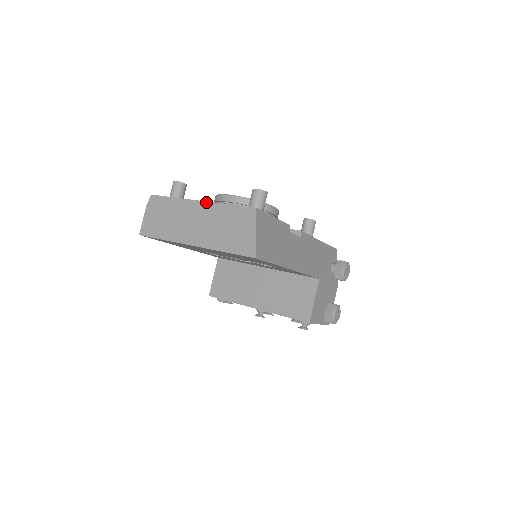
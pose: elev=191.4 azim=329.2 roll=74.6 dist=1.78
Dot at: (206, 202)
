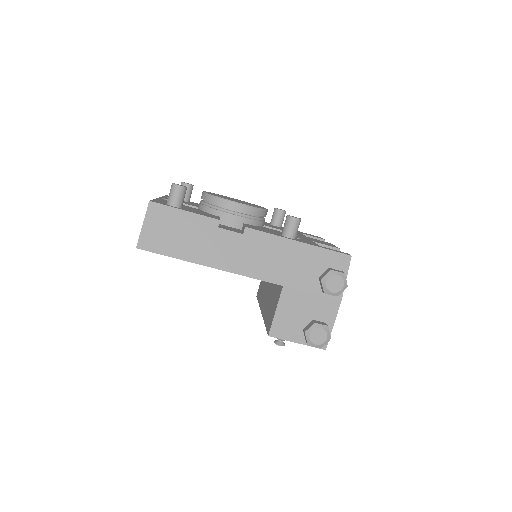
Dot at: occluded
